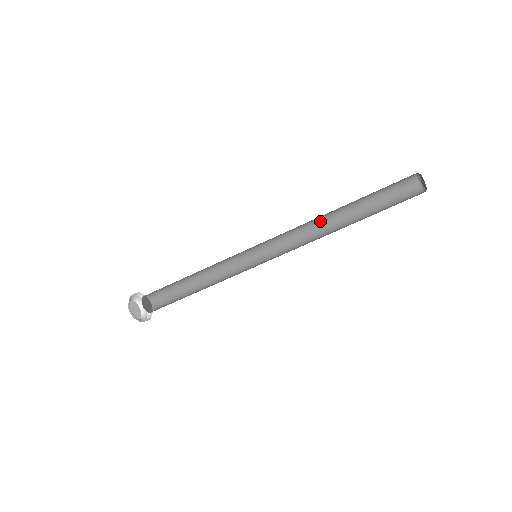
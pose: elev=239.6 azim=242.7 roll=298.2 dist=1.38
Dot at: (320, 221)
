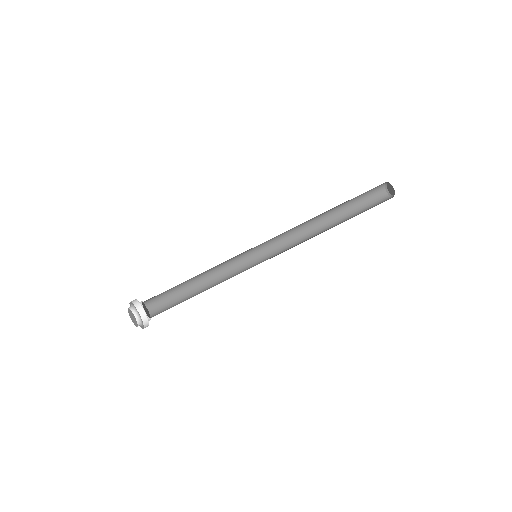
Dot at: (313, 231)
